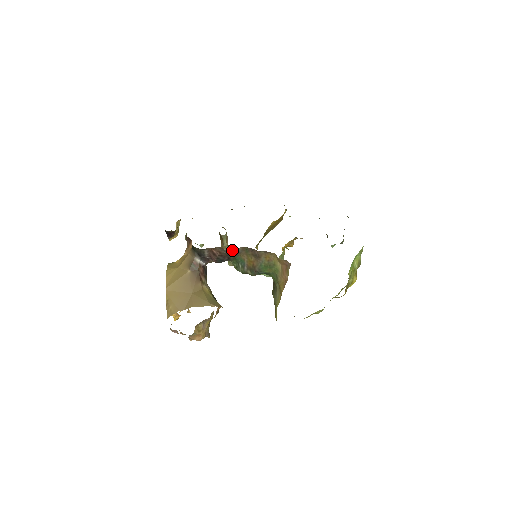
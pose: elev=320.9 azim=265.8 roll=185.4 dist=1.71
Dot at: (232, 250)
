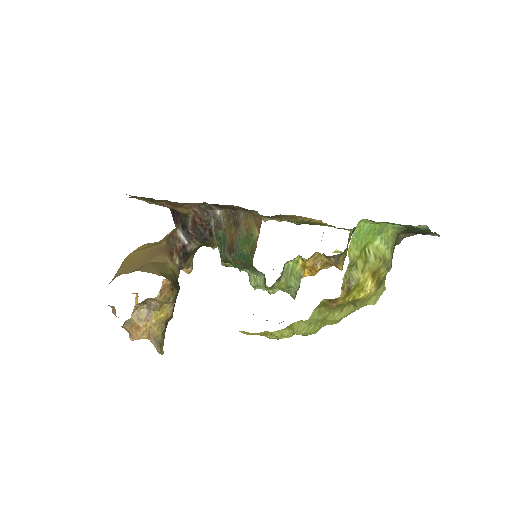
Dot at: (212, 214)
